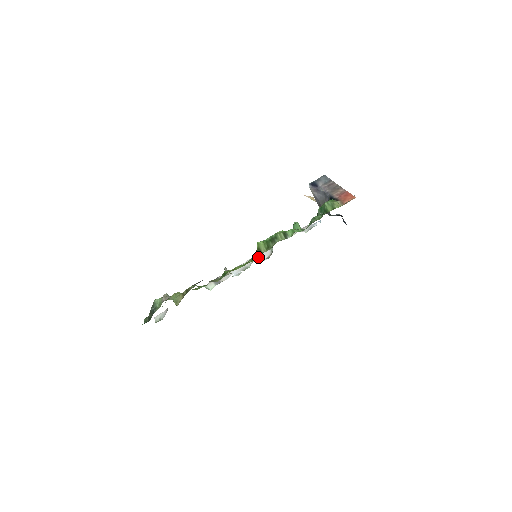
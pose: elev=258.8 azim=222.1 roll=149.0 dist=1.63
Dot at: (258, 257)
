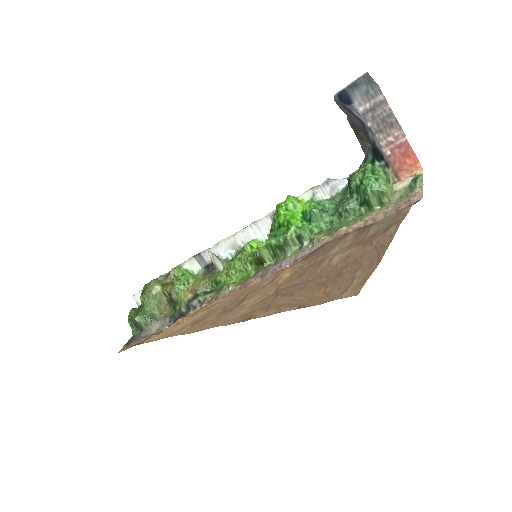
Dot at: (254, 232)
